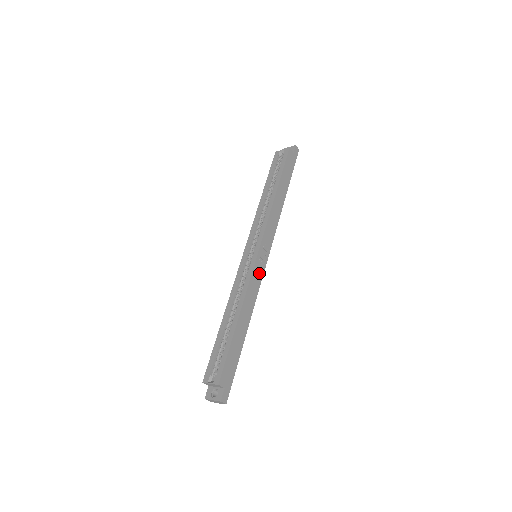
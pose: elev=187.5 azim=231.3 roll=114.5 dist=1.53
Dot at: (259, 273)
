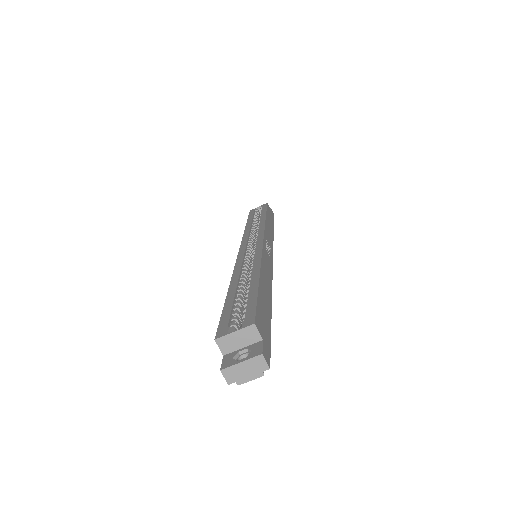
Dot at: (268, 260)
